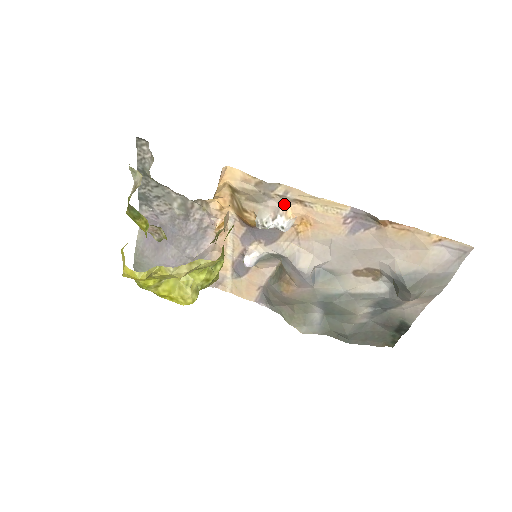
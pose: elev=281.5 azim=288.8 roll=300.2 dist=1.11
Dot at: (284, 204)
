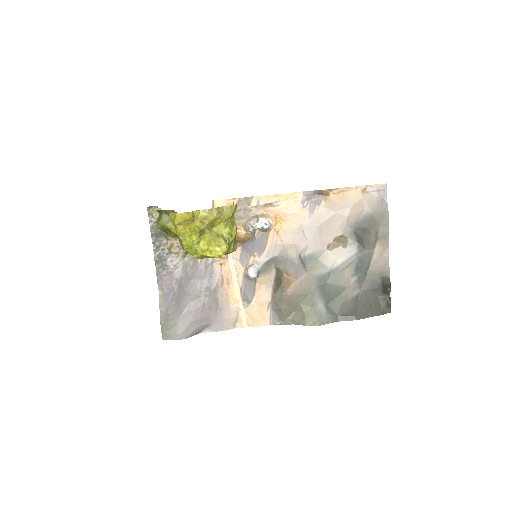
Dot at: (260, 211)
